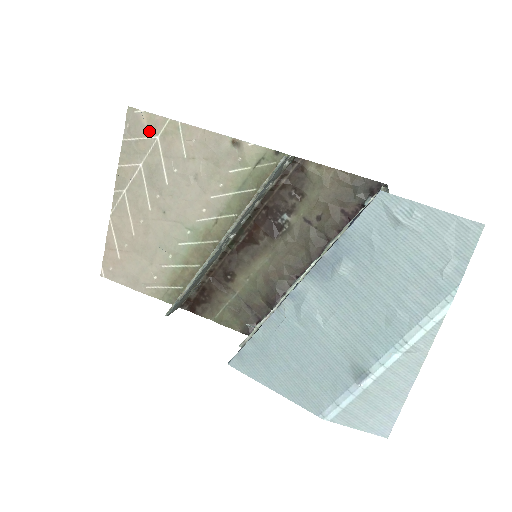
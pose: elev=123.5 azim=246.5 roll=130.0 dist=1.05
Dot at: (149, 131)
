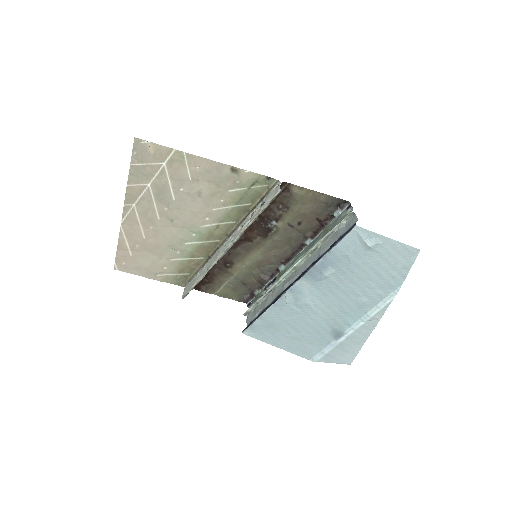
Dot at: (156, 158)
